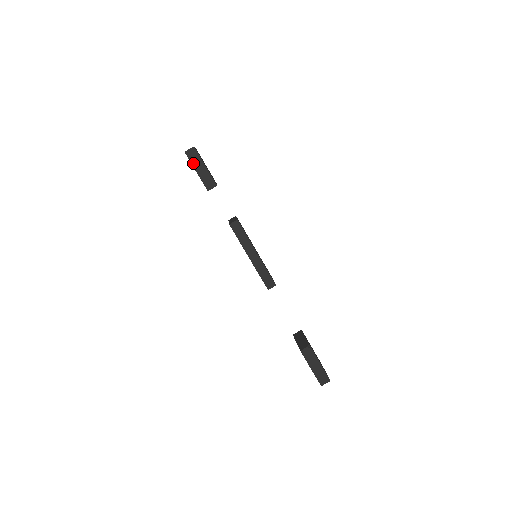
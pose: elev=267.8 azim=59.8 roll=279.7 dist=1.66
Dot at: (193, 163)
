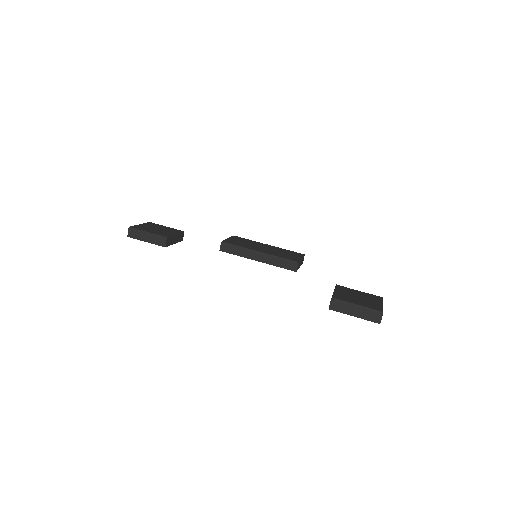
Dot at: (139, 238)
